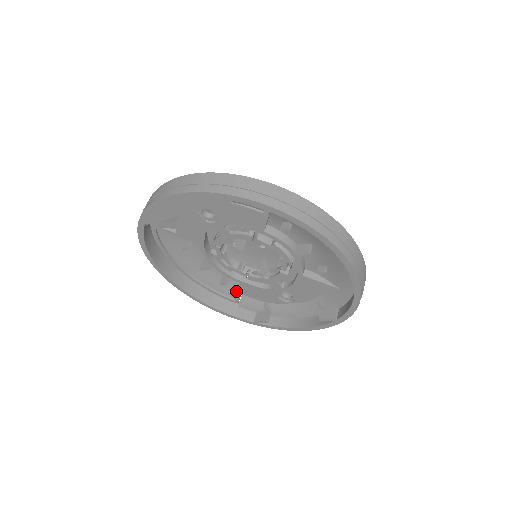
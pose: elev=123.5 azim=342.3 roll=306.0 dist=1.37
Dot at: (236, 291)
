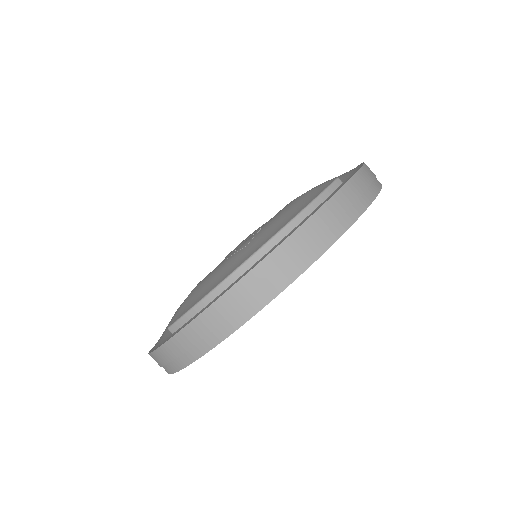
Dot at: occluded
